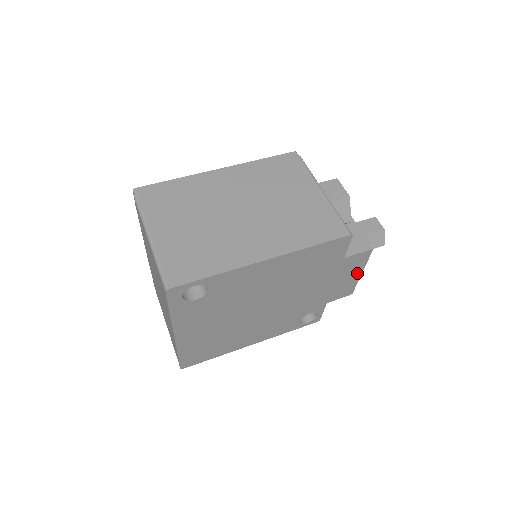
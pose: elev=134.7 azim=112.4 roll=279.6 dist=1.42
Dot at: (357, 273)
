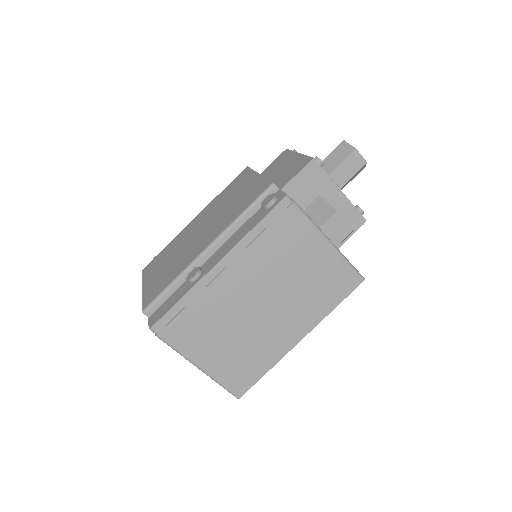
Dot at: occluded
